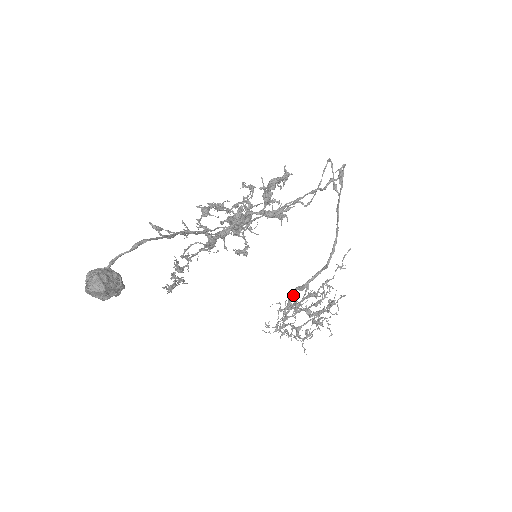
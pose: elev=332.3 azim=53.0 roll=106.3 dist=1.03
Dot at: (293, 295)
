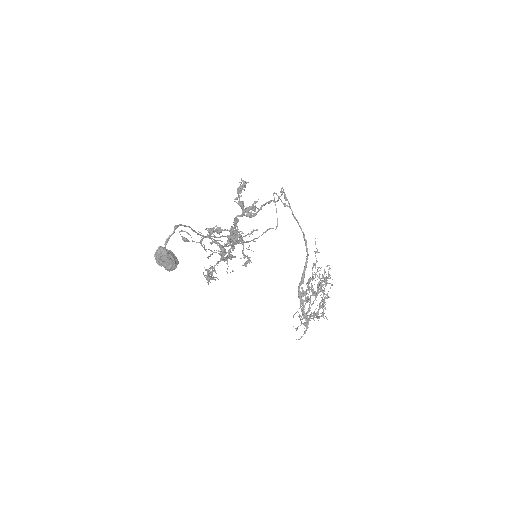
Dot at: (300, 292)
